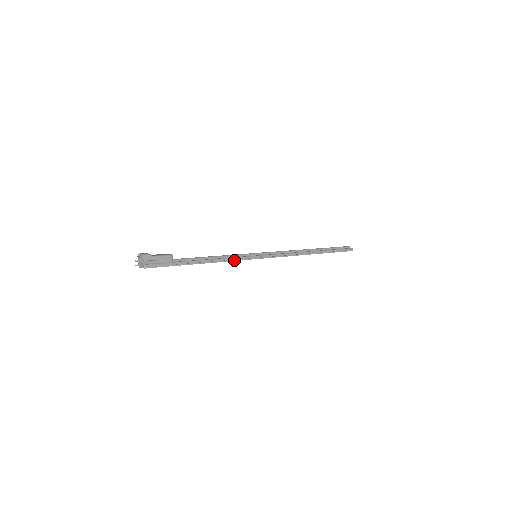
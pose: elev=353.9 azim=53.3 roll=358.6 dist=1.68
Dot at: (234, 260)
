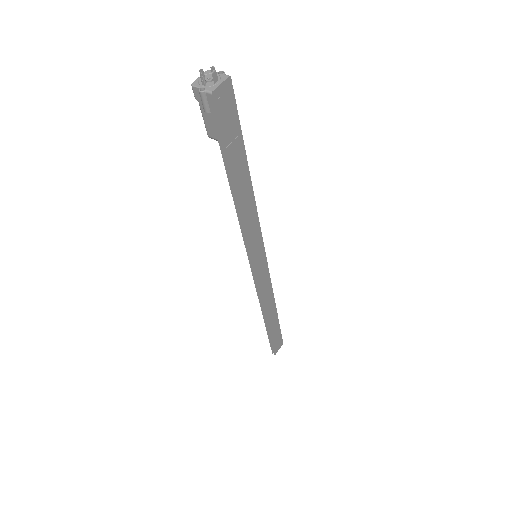
Dot at: (257, 218)
